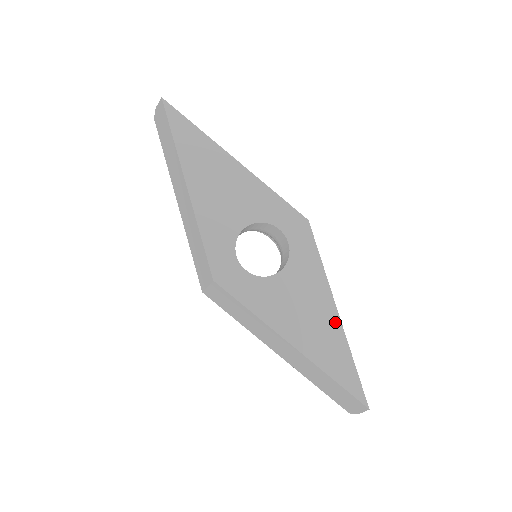
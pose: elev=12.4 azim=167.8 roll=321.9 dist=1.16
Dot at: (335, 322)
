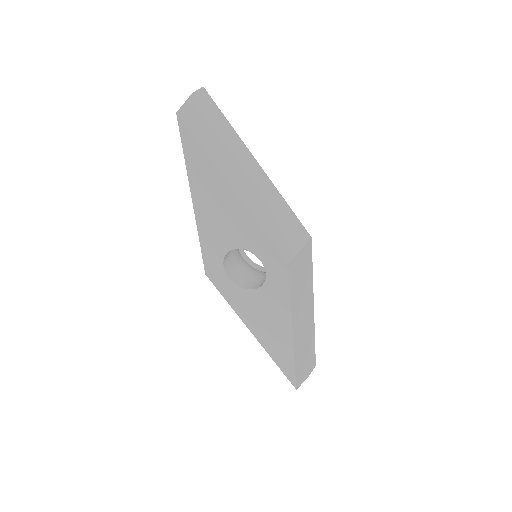
Dot at: (288, 337)
